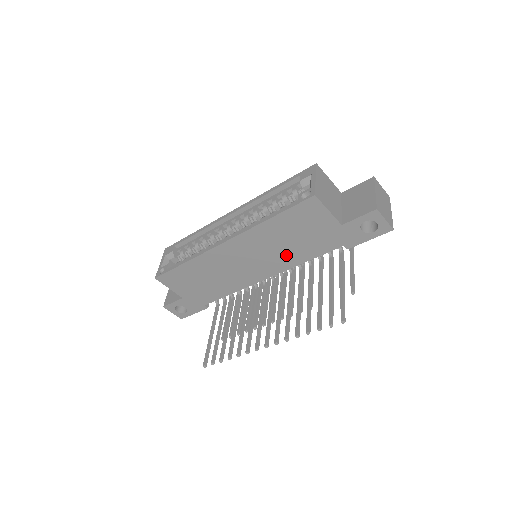
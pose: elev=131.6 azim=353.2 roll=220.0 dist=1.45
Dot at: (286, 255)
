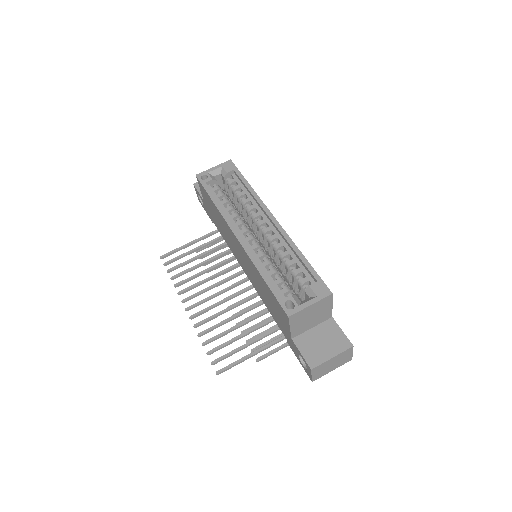
Dot at: (260, 290)
